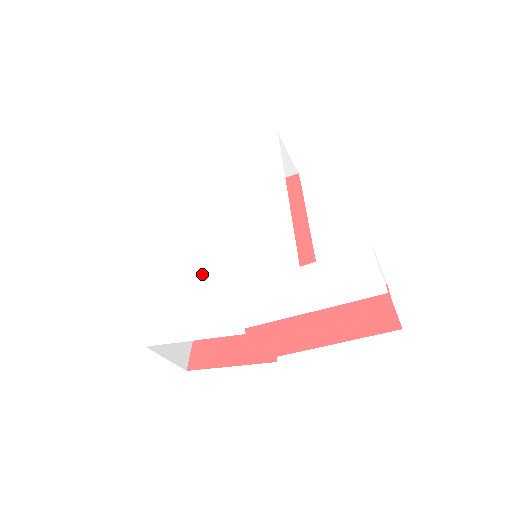
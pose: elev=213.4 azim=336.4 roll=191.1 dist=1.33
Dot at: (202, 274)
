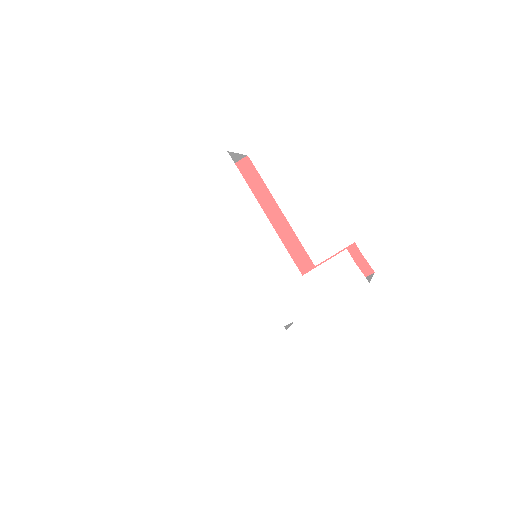
Dot at: (232, 295)
